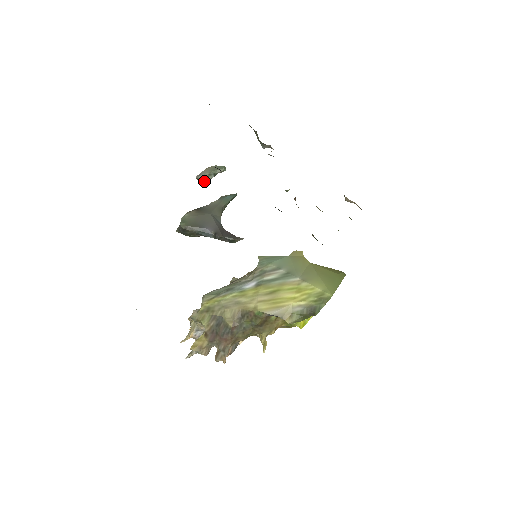
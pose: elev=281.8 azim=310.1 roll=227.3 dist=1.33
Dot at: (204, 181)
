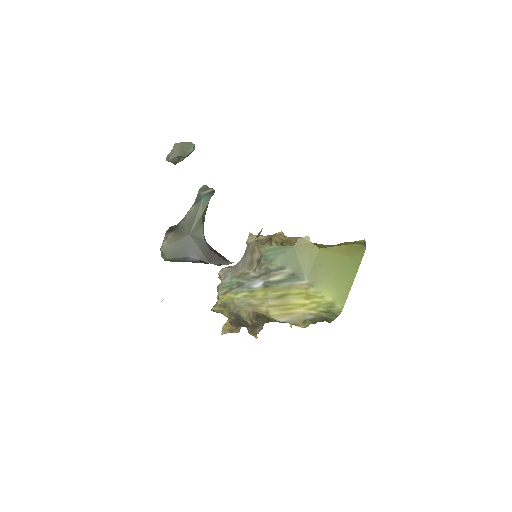
Dot at: (176, 163)
